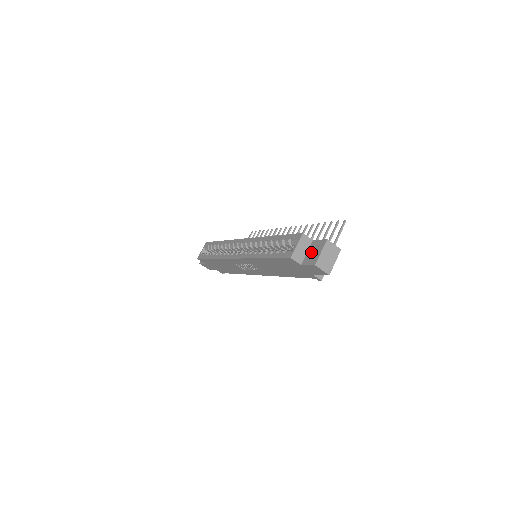
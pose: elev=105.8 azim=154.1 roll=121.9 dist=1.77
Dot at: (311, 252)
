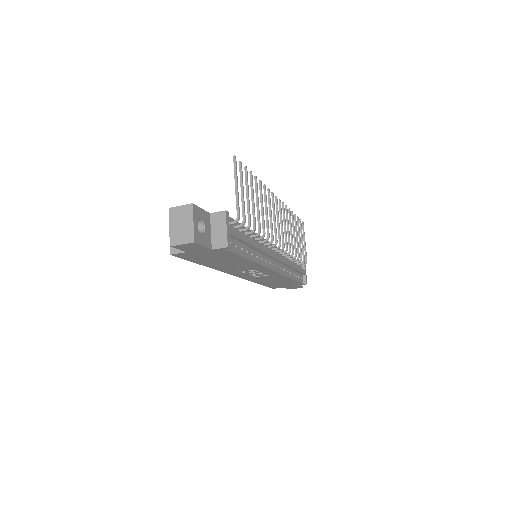
Dot at: occluded
